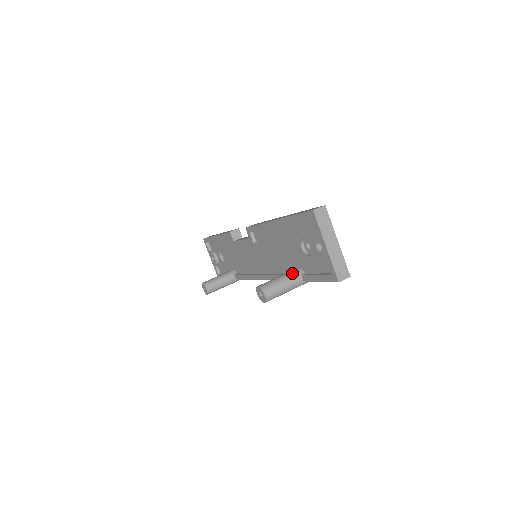
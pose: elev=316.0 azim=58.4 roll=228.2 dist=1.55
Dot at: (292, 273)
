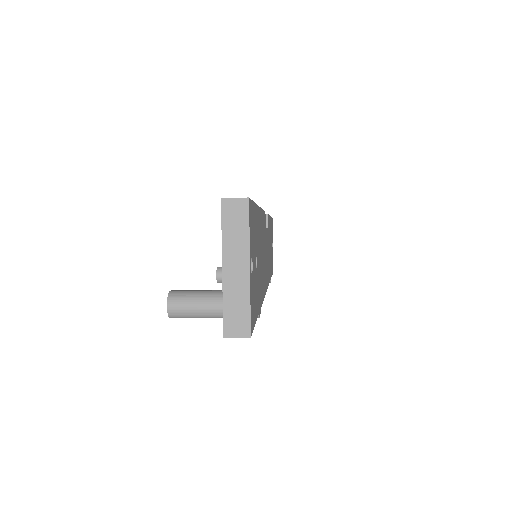
Dot at: occluded
